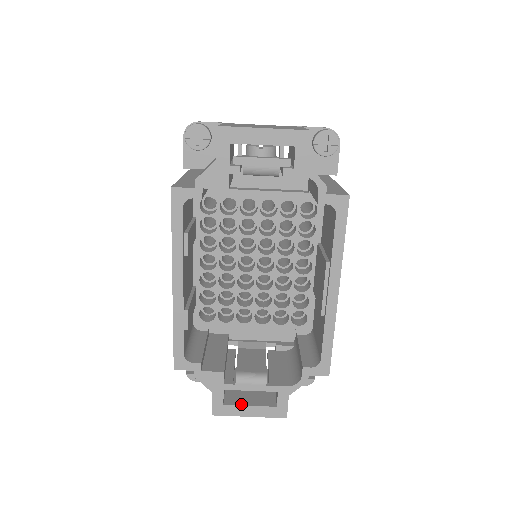
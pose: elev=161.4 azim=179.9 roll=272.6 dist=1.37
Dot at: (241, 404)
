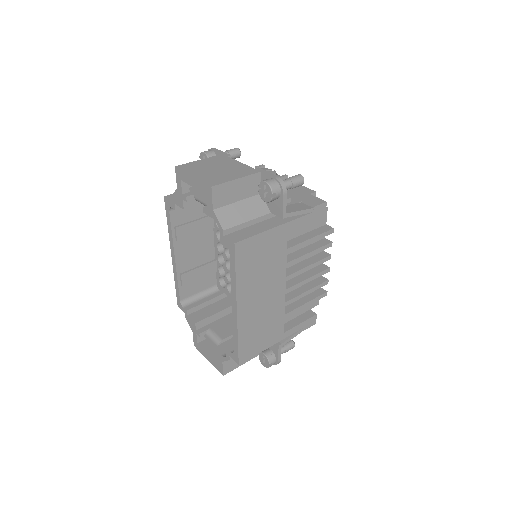
Dot at: (205, 349)
